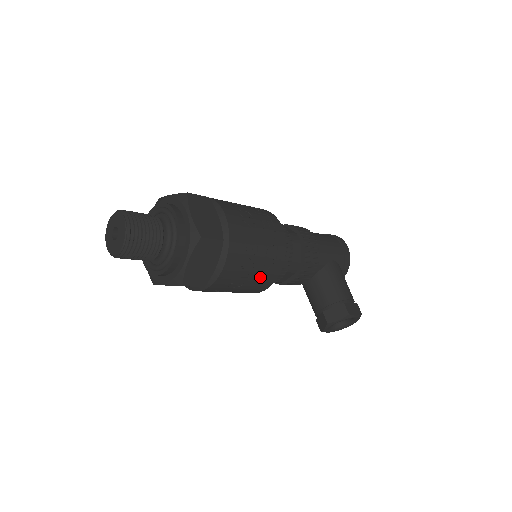
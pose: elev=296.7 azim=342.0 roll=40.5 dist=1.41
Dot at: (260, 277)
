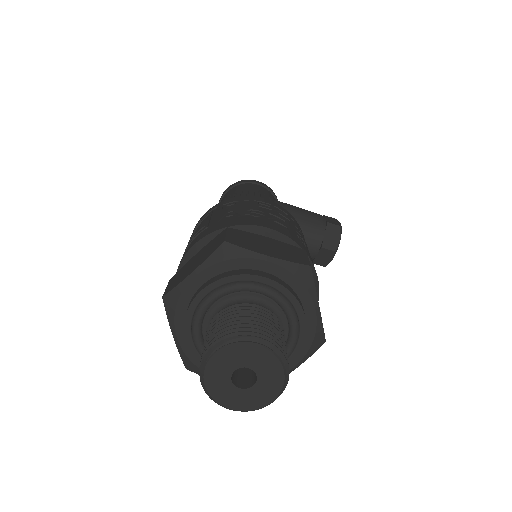
Dot at: occluded
